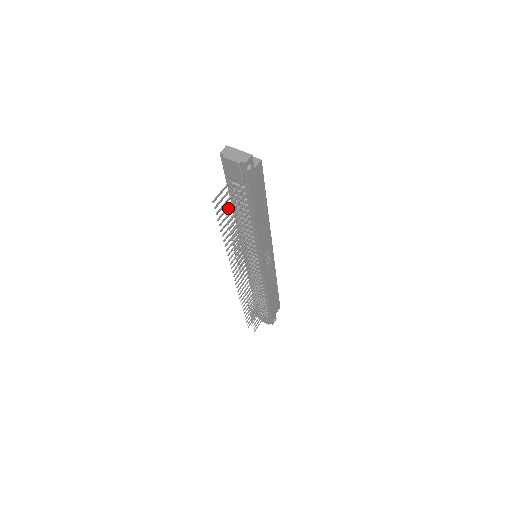
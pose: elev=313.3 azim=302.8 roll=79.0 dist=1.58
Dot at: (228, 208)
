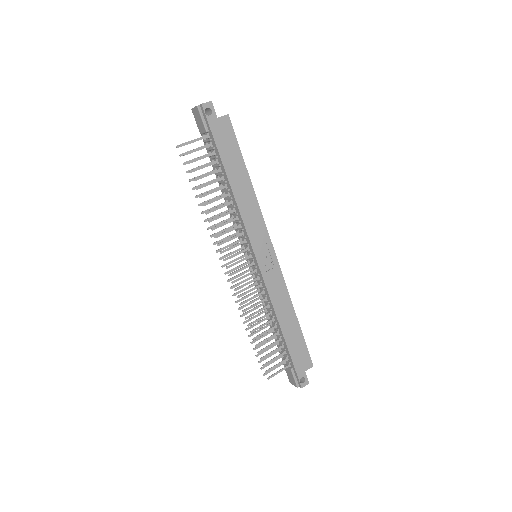
Dot at: (189, 153)
